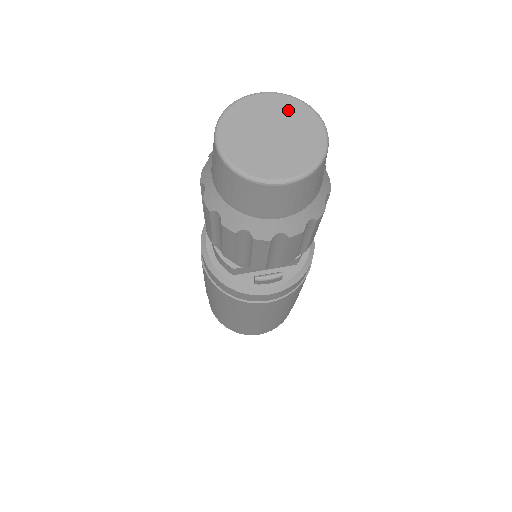
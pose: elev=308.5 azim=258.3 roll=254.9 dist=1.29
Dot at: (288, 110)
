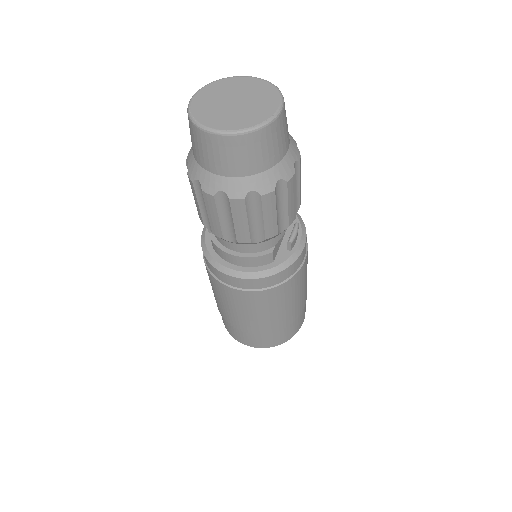
Dot at: (221, 88)
